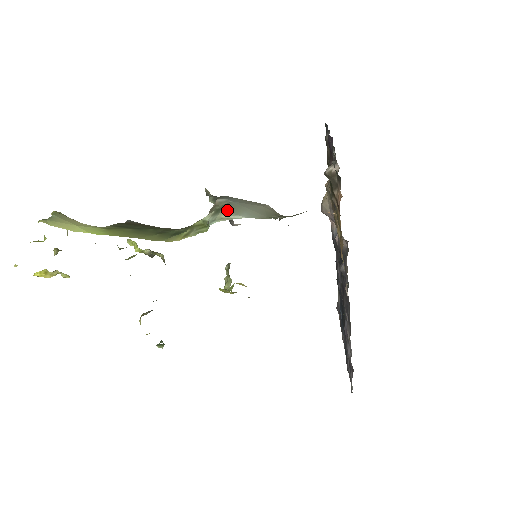
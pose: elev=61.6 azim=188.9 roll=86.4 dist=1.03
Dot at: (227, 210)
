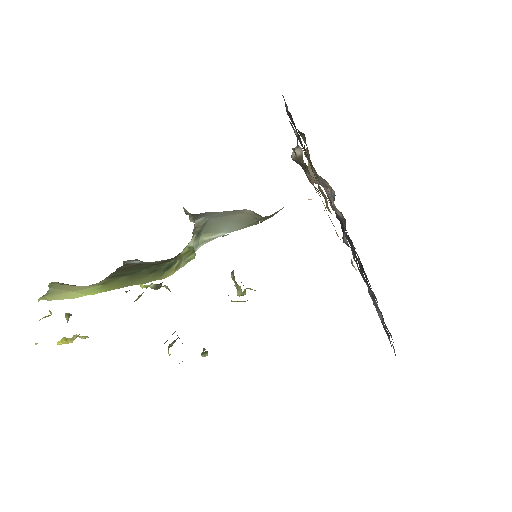
Dot at: (207, 231)
